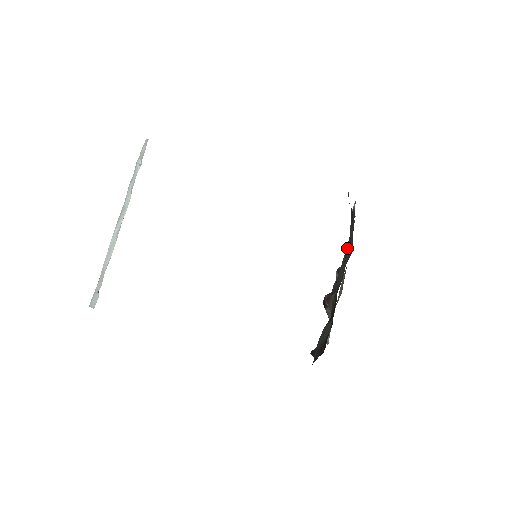
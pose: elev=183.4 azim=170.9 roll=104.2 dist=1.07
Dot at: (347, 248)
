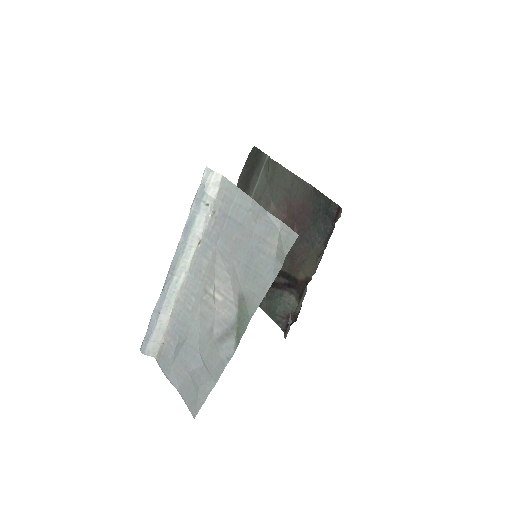
Dot at: (268, 199)
